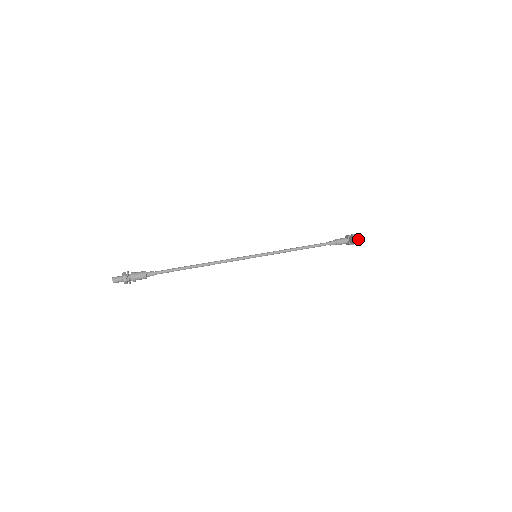
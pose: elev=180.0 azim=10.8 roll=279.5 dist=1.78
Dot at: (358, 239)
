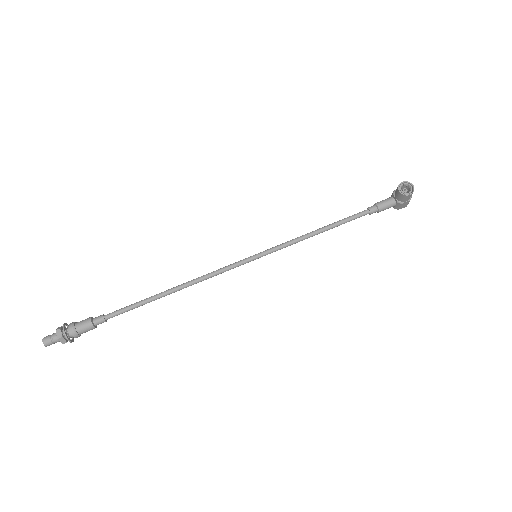
Dot at: (409, 189)
